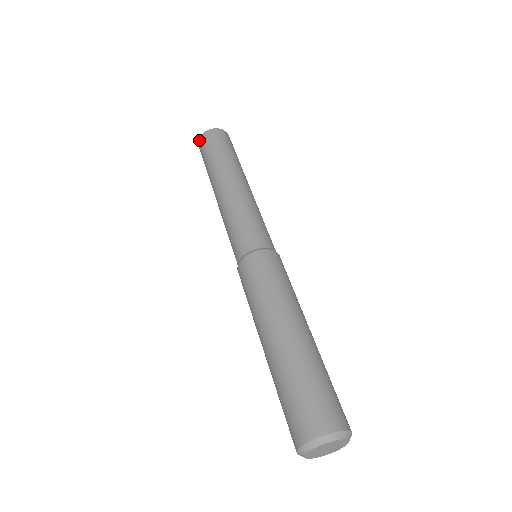
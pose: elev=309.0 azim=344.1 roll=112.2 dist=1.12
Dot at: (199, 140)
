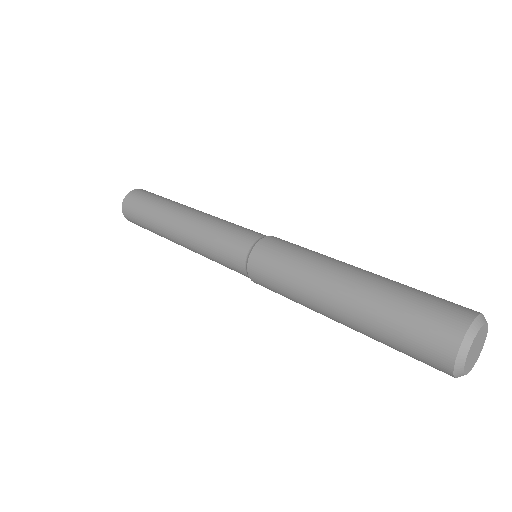
Dot at: (123, 213)
